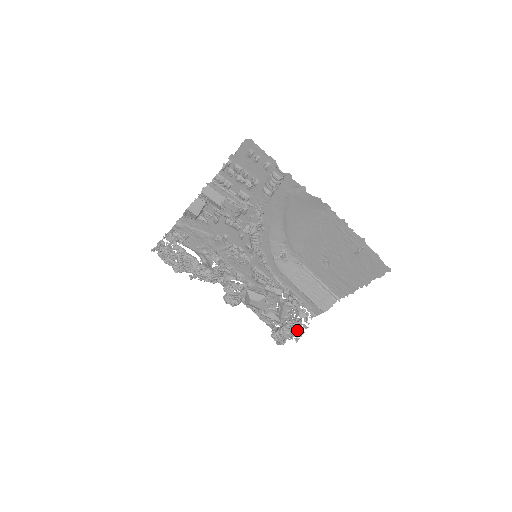
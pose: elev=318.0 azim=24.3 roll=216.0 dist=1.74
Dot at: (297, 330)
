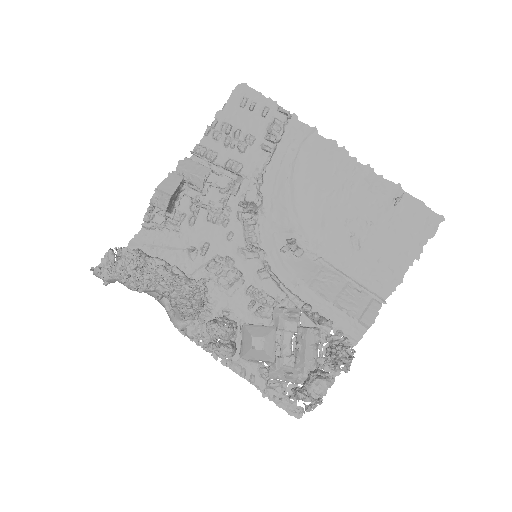
Dot at: (341, 355)
